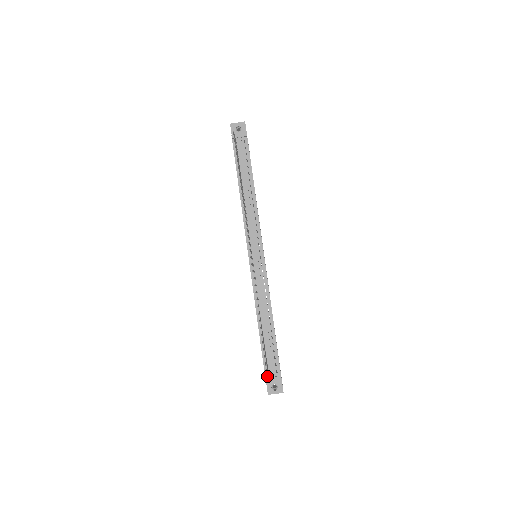
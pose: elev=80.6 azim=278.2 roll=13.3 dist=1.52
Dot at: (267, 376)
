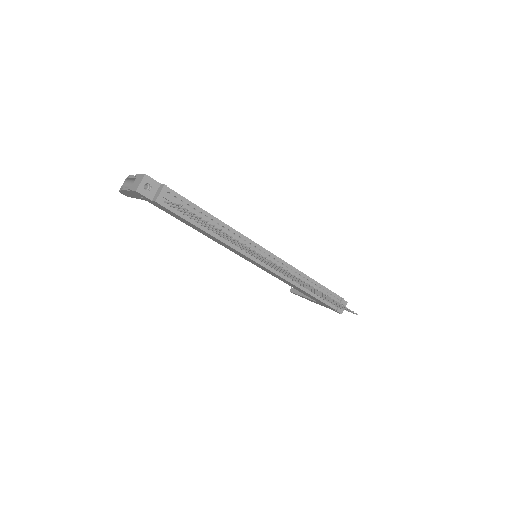
Dot at: occluded
